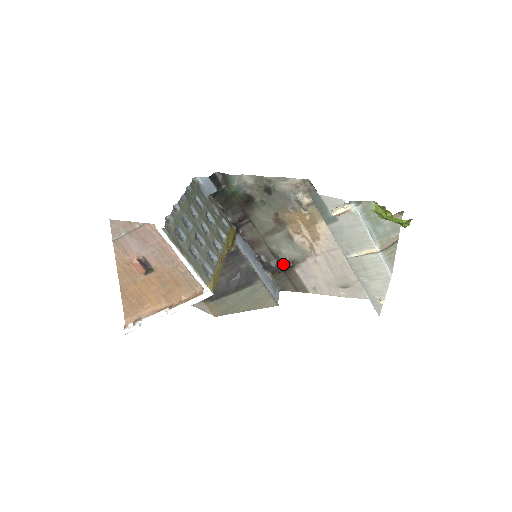
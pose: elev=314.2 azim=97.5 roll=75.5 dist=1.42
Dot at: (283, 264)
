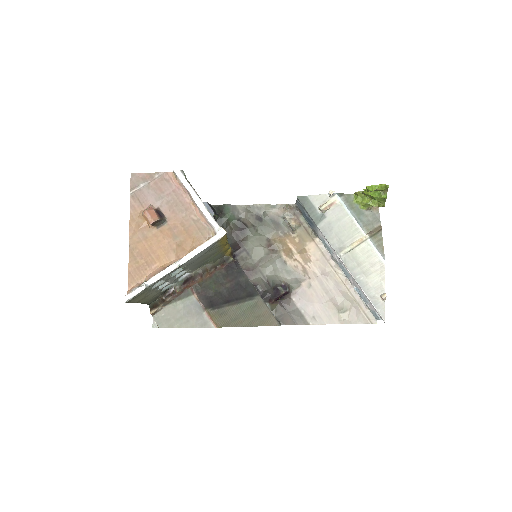
Dot at: (280, 289)
